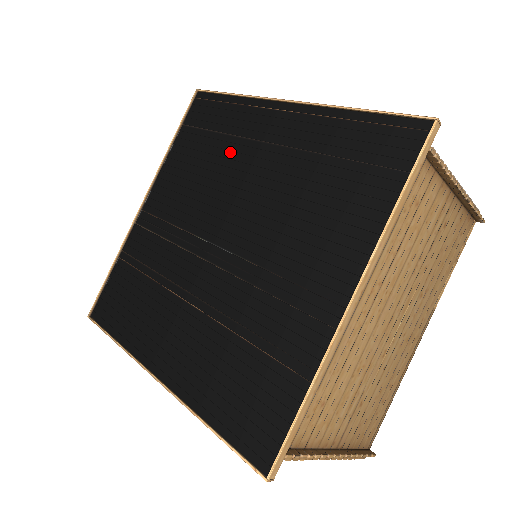
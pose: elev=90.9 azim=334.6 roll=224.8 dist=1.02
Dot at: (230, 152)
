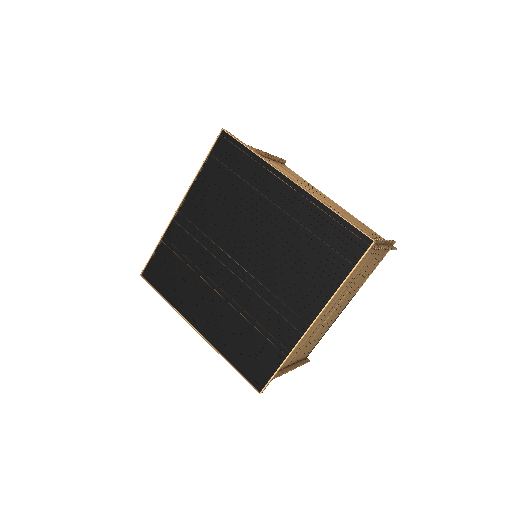
Dot at: (247, 198)
